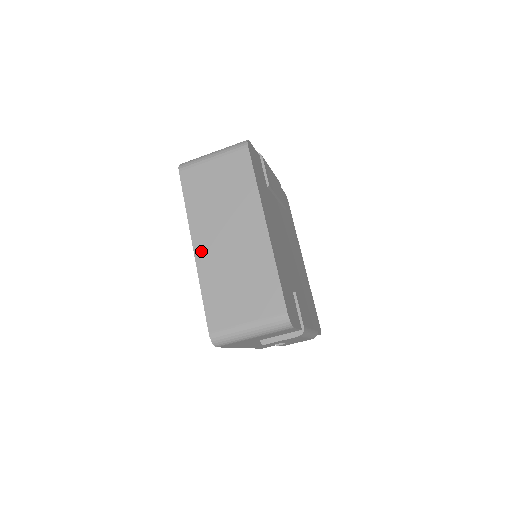
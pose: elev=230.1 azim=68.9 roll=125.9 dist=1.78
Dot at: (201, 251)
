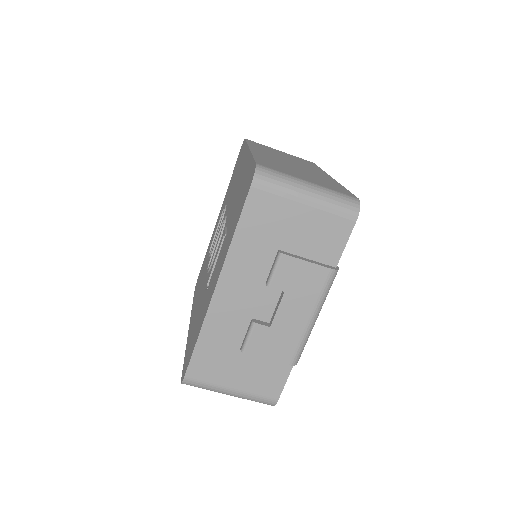
Dot at: (259, 152)
